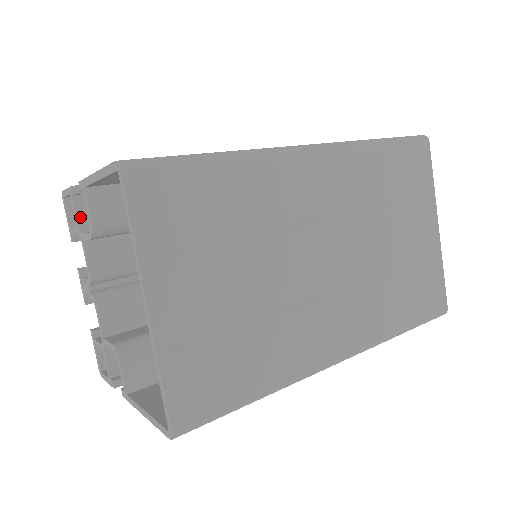
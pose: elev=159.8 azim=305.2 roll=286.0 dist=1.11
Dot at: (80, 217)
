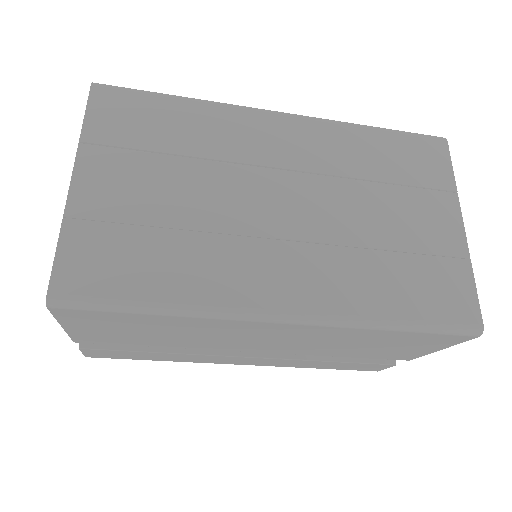
Dot at: occluded
